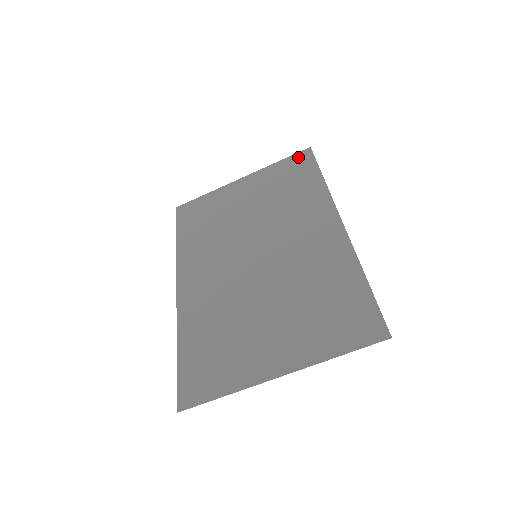
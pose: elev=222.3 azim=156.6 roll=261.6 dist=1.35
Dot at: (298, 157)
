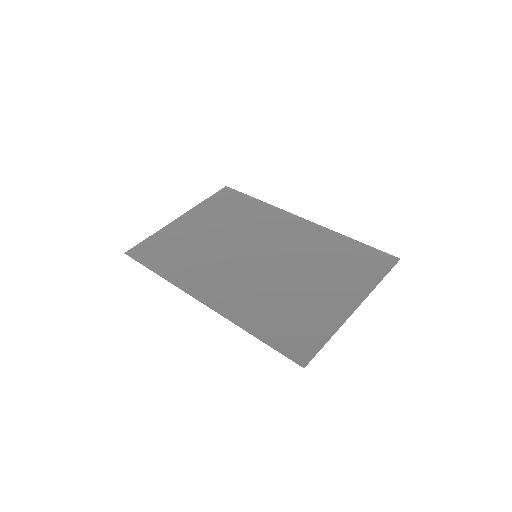
Dot at: (222, 193)
